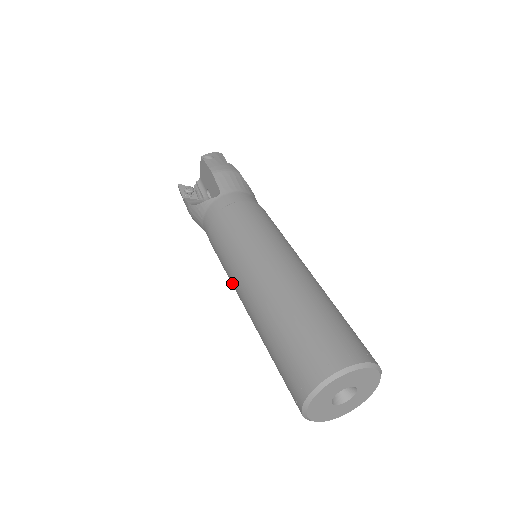
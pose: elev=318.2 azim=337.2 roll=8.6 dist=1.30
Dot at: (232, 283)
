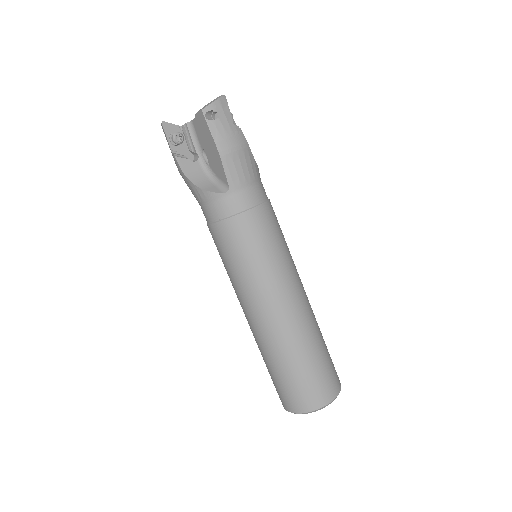
Dot at: (234, 289)
